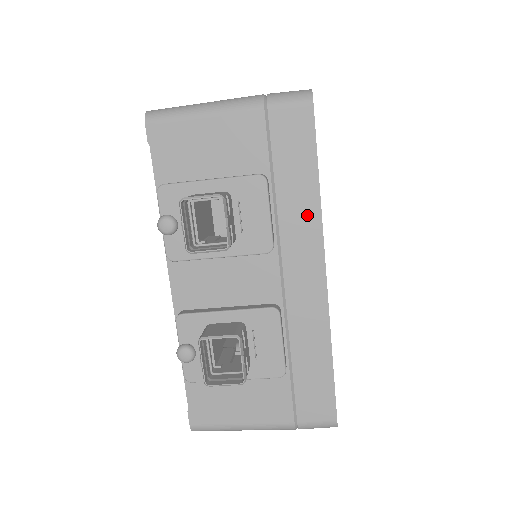
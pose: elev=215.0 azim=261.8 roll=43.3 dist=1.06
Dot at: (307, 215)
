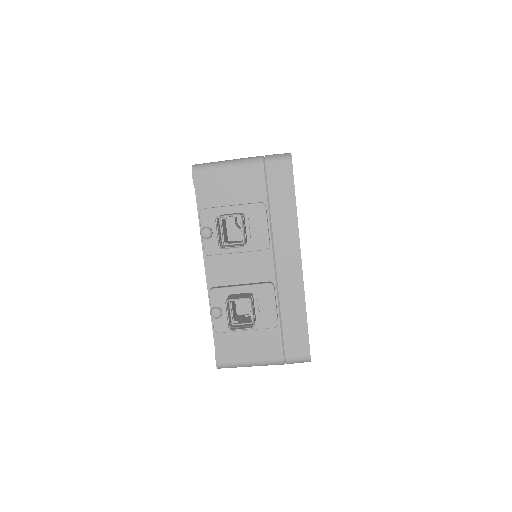
Dot at: (290, 227)
